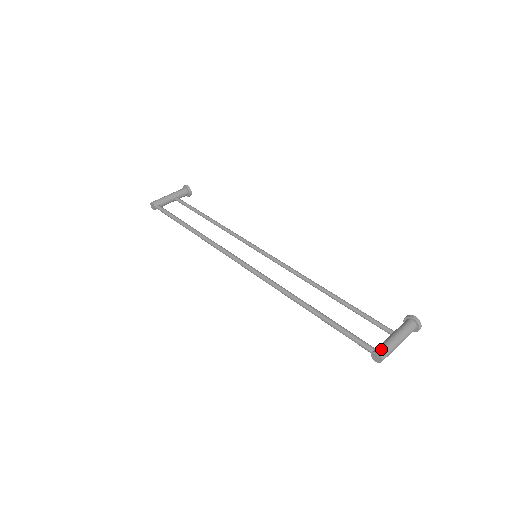
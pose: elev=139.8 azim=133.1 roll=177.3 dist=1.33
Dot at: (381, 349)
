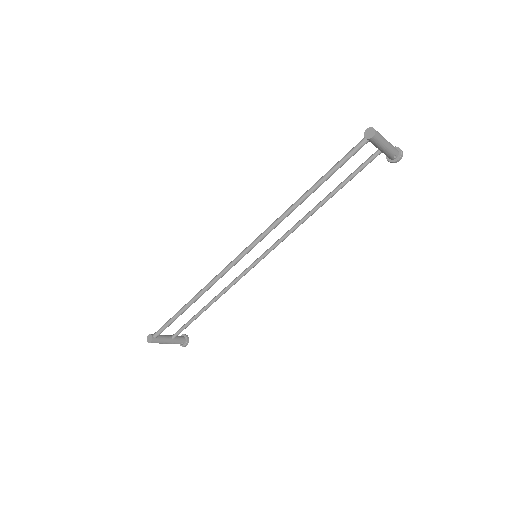
Dot at: occluded
